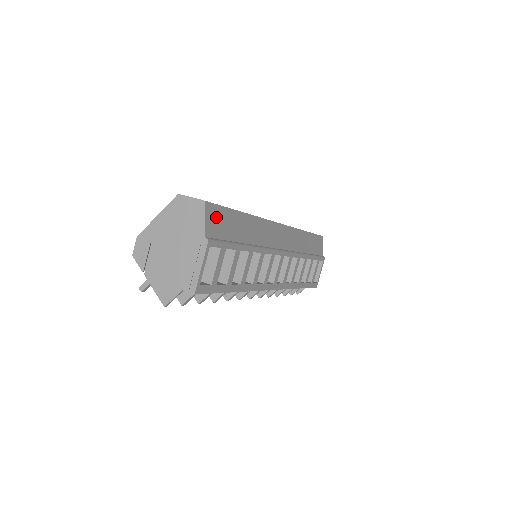
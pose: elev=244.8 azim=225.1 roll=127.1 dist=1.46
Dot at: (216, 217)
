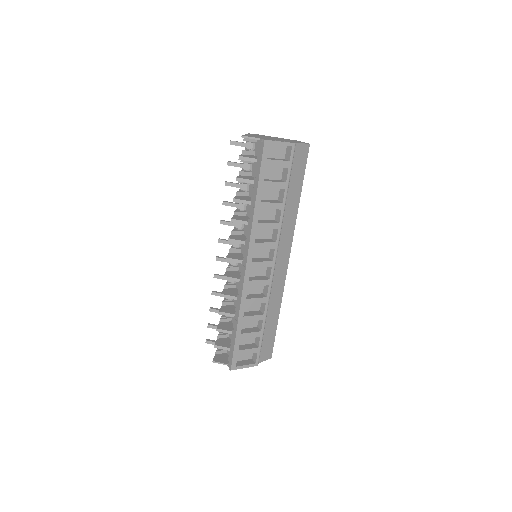
Dot at: (302, 158)
